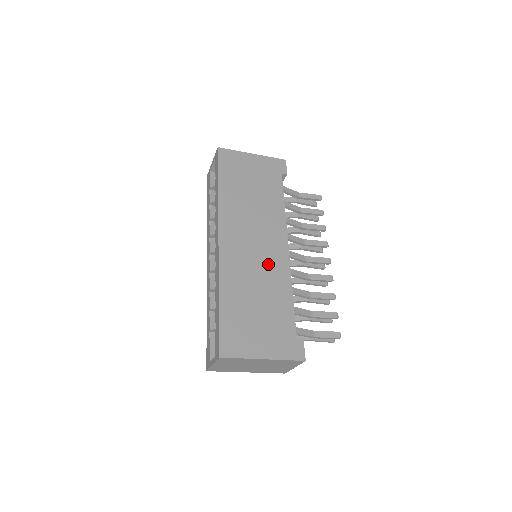
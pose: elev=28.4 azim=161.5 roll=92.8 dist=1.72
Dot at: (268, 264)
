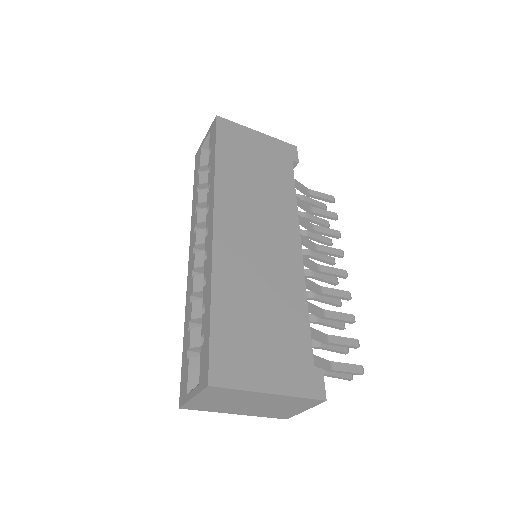
Dot at: (276, 264)
